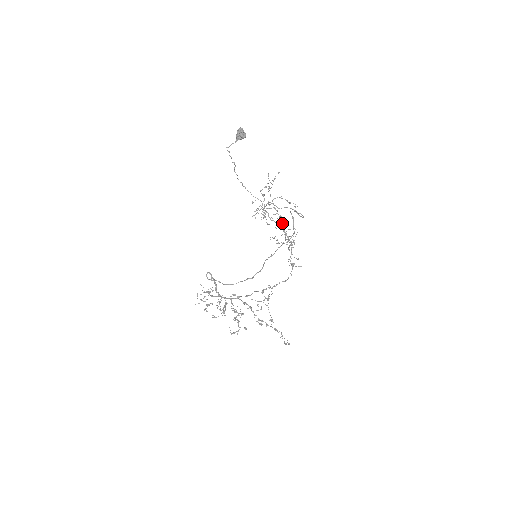
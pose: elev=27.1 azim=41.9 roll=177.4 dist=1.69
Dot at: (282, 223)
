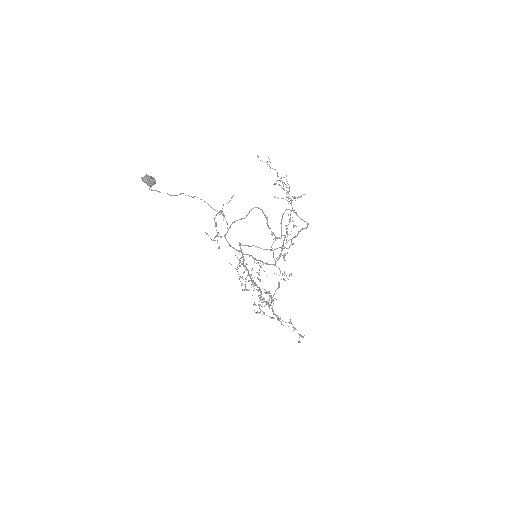
Dot at: occluded
